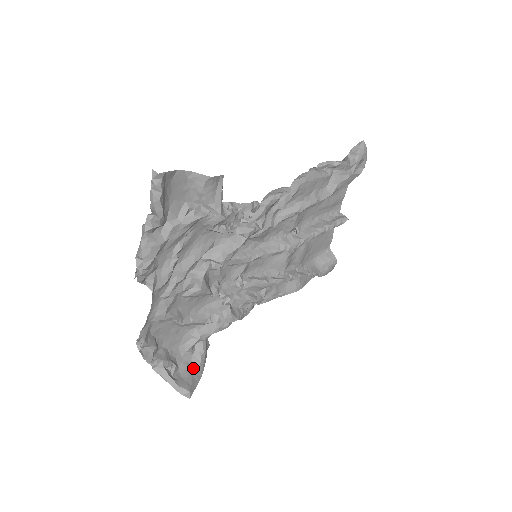
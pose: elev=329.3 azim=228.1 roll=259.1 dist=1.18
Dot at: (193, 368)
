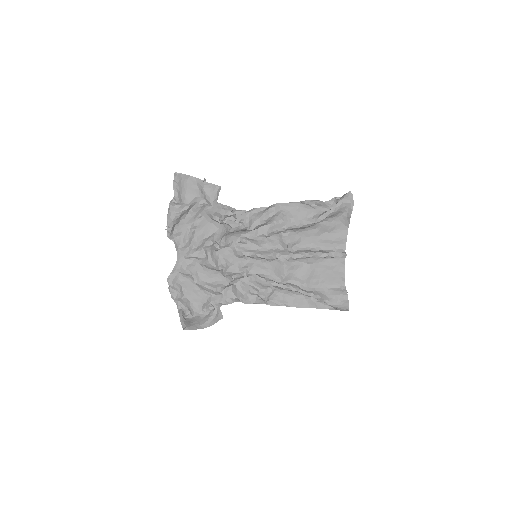
Dot at: (201, 321)
